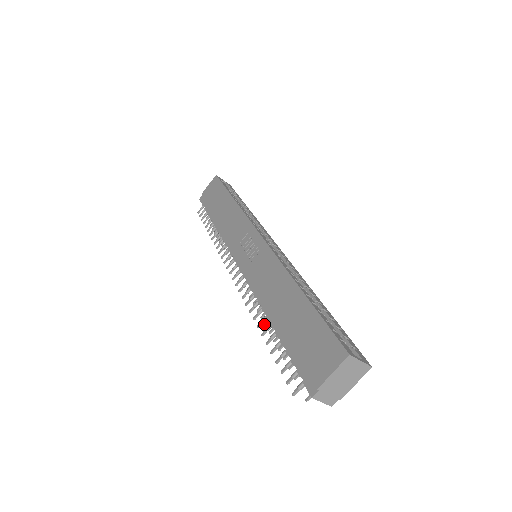
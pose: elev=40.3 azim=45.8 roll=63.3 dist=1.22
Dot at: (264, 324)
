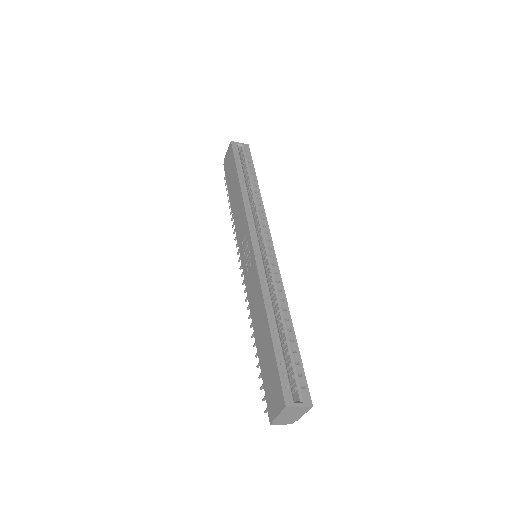
Dot at: occluded
